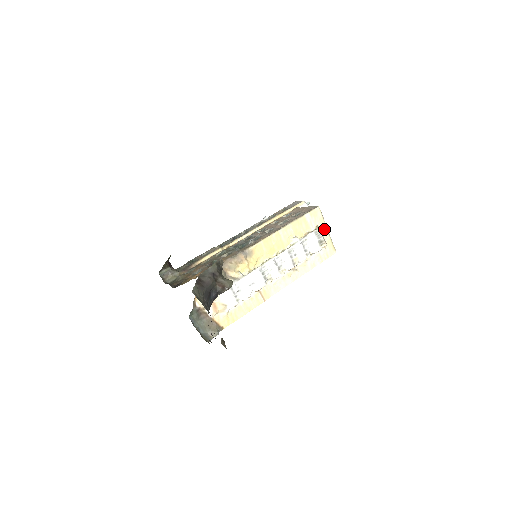
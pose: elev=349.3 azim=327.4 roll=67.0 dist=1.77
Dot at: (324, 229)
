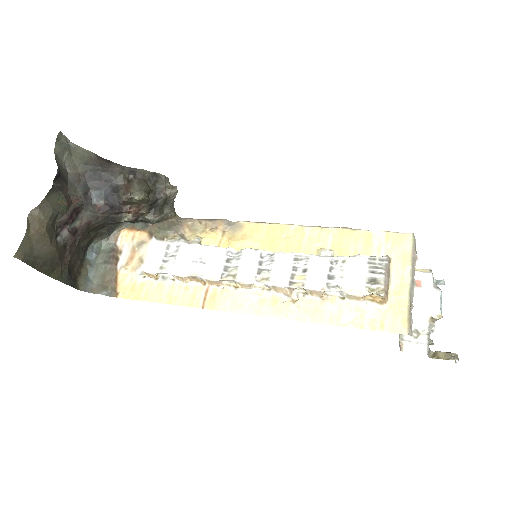
Dot at: (403, 275)
